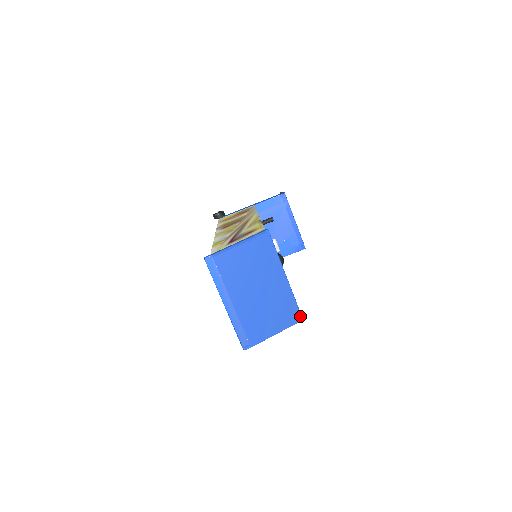
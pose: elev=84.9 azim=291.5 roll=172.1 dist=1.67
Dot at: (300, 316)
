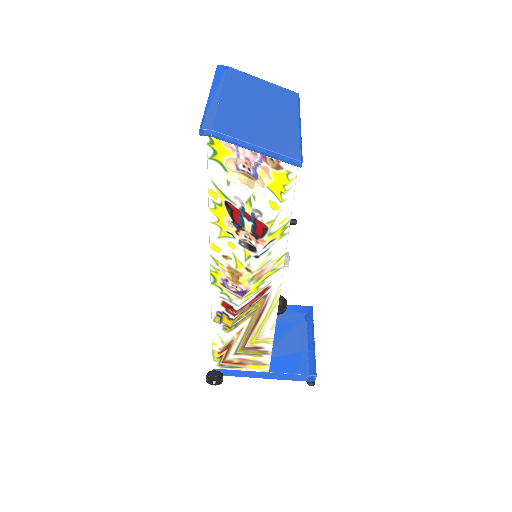
Dot at: (300, 157)
